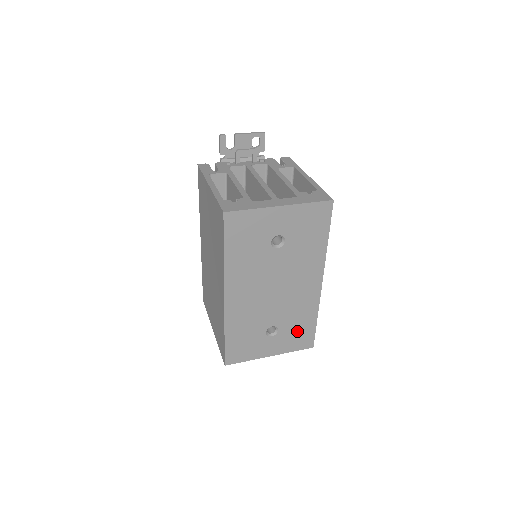
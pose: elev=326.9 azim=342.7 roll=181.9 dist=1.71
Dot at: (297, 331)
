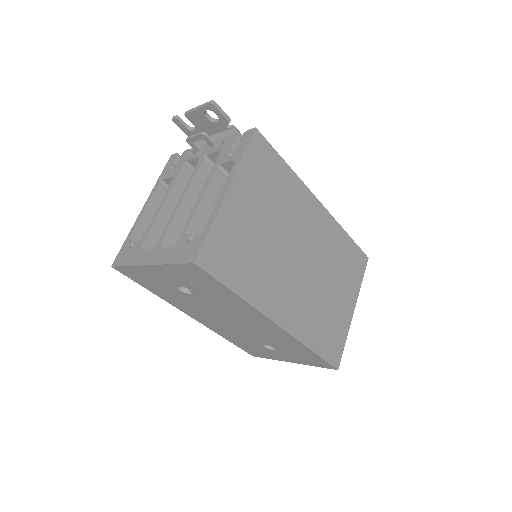
Dot at: (299, 354)
